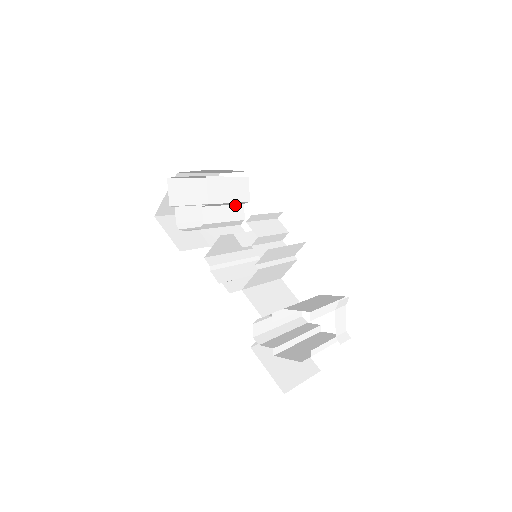
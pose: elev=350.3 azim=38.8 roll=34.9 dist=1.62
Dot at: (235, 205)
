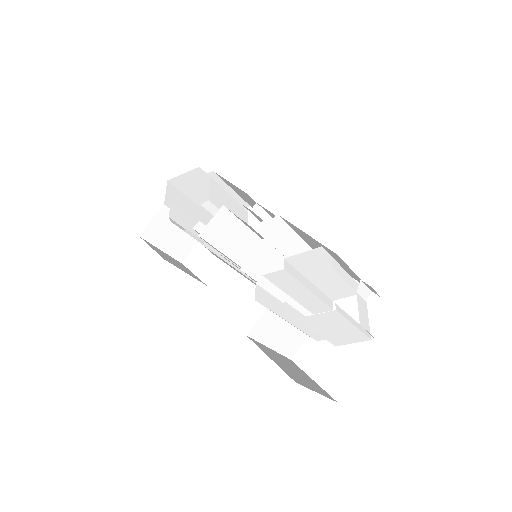
Dot at: occluded
